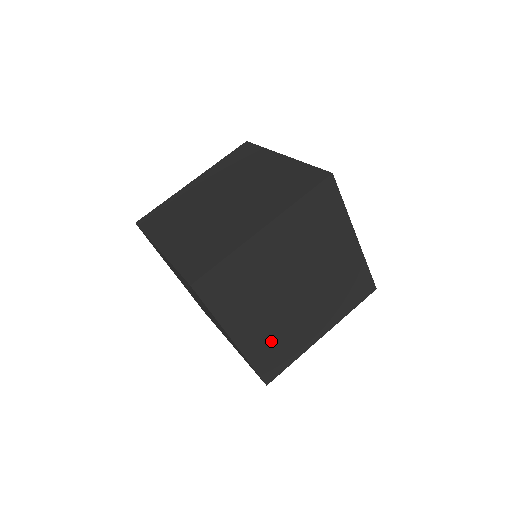
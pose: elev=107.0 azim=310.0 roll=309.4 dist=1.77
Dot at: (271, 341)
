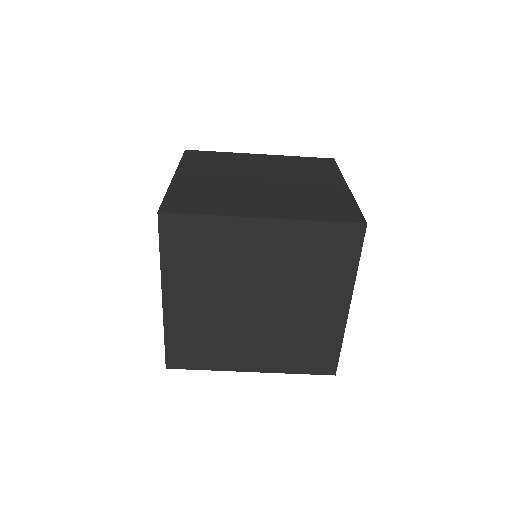
Dot at: occluded
